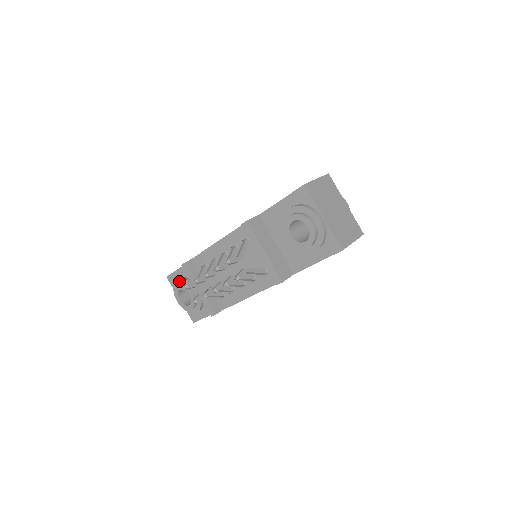
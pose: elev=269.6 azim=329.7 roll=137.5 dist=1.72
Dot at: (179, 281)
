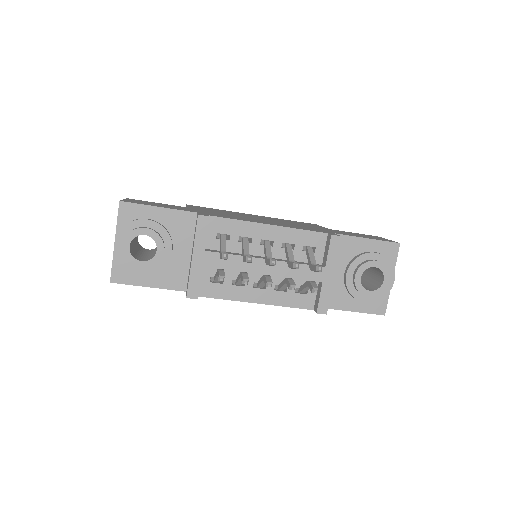
Dot at: (149, 222)
